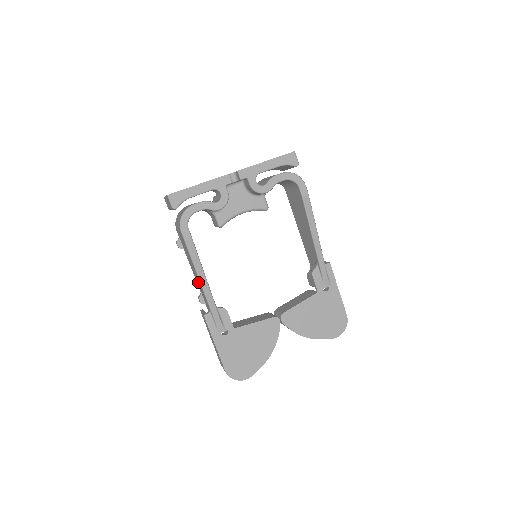
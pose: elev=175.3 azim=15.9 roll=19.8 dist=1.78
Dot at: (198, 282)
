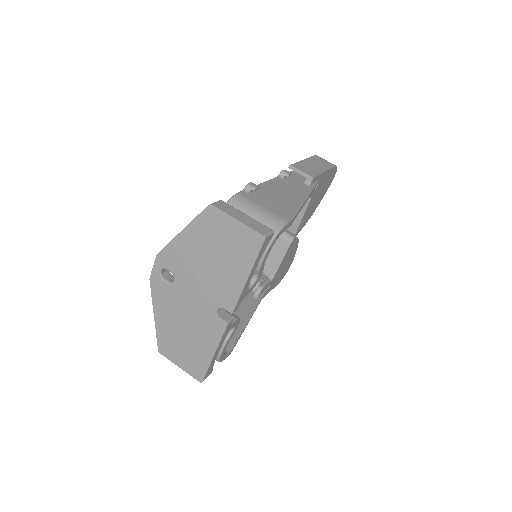
Dot at: occluded
